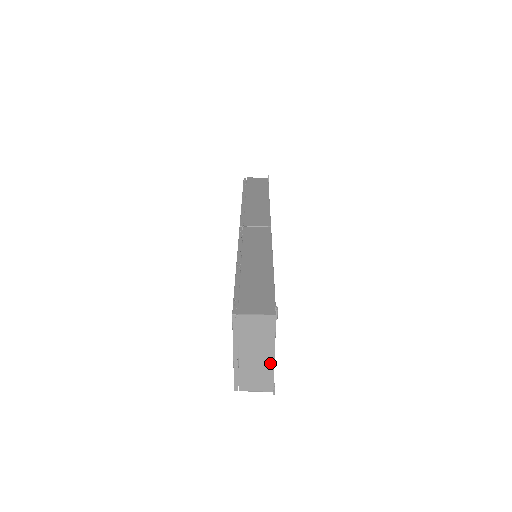
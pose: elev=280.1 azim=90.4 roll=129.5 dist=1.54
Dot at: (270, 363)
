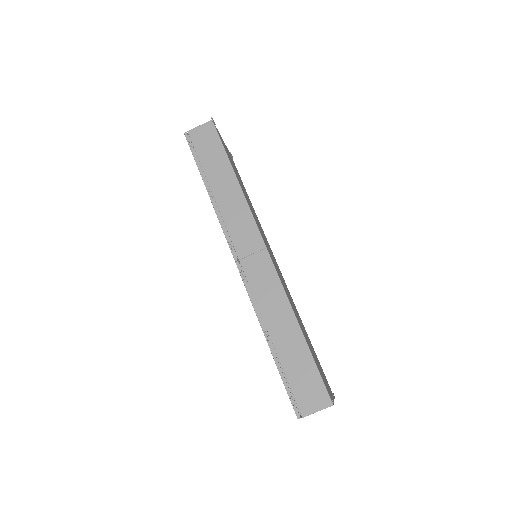
Dot at: occluded
